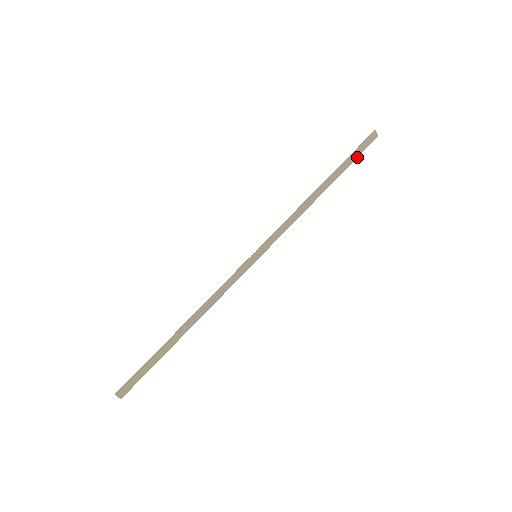
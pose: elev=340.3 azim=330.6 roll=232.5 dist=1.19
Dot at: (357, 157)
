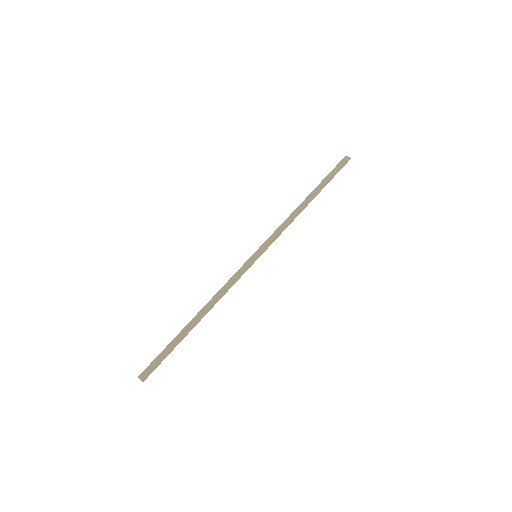
Dot at: occluded
